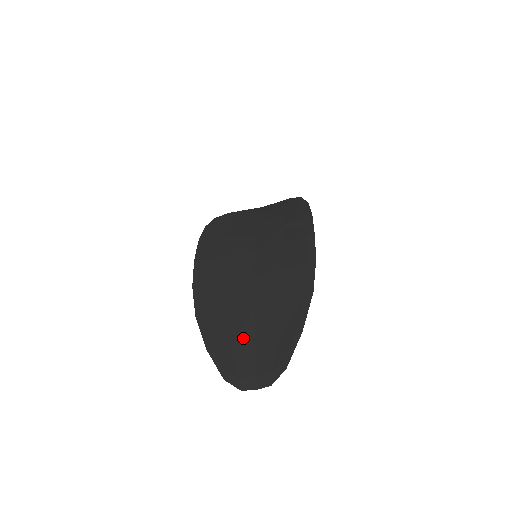
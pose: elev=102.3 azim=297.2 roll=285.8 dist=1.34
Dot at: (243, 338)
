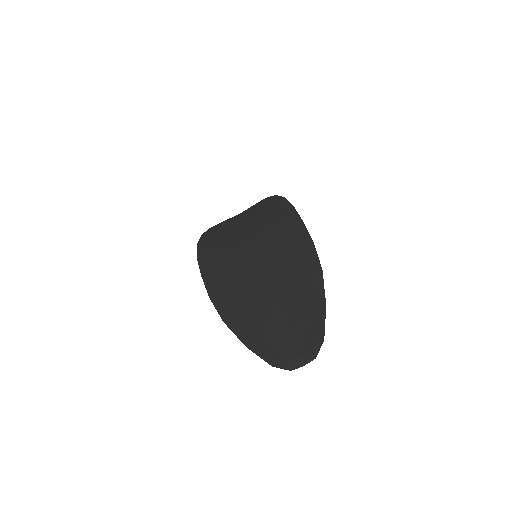
Dot at: (275, 327)
